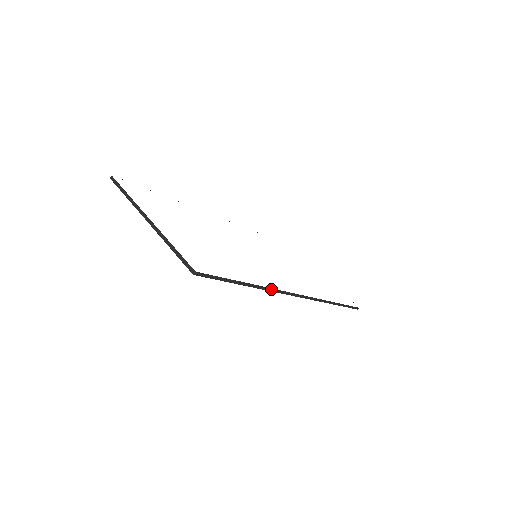
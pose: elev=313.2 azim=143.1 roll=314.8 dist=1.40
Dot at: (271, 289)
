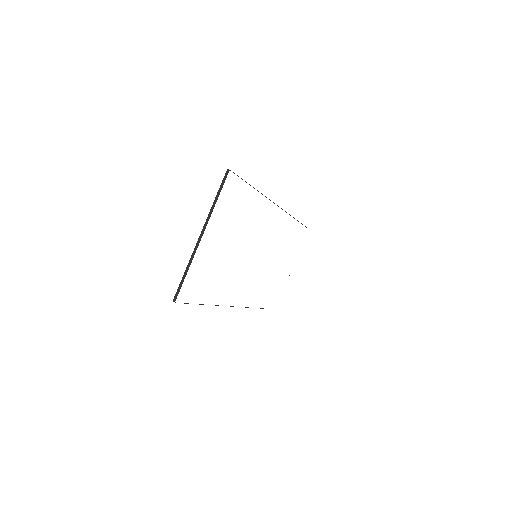
Dot at: occluded
